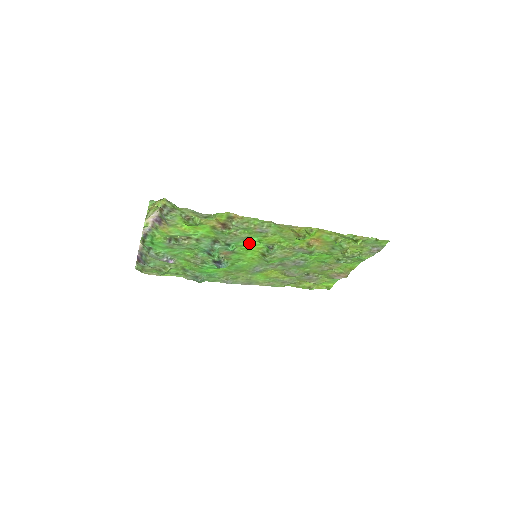
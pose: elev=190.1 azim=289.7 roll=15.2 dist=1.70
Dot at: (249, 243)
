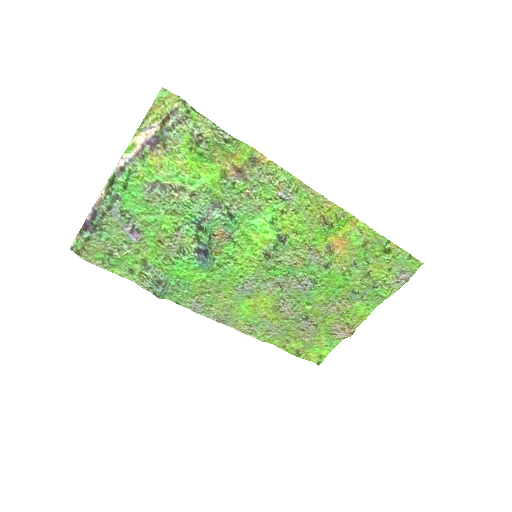
Dot at: (256, 225)
